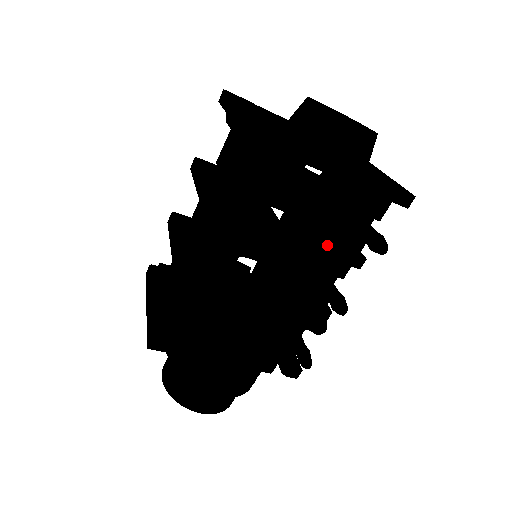
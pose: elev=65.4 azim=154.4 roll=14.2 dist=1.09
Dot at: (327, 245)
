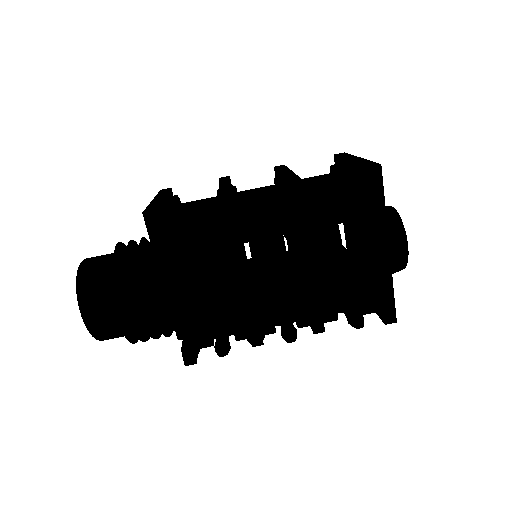
Dot at: (311, 297)
